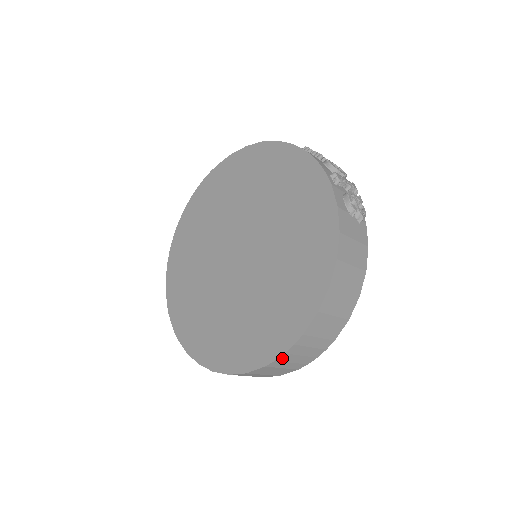
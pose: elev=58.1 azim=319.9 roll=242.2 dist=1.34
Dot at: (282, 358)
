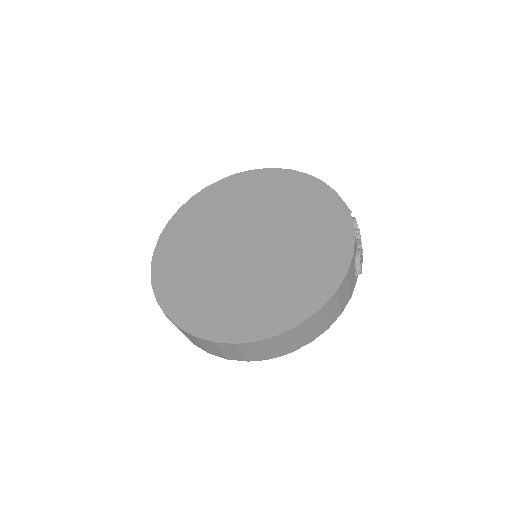
Dot at: (252, 344)
